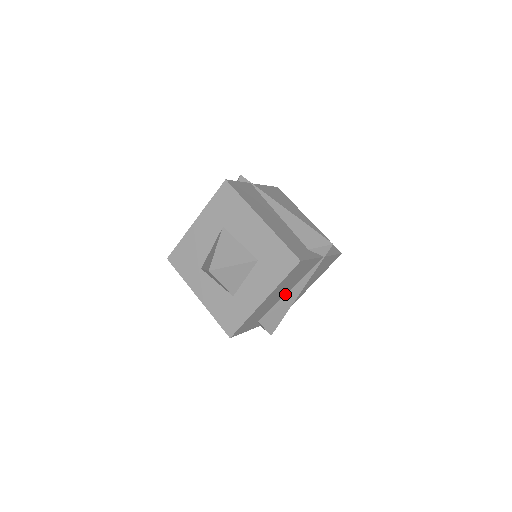
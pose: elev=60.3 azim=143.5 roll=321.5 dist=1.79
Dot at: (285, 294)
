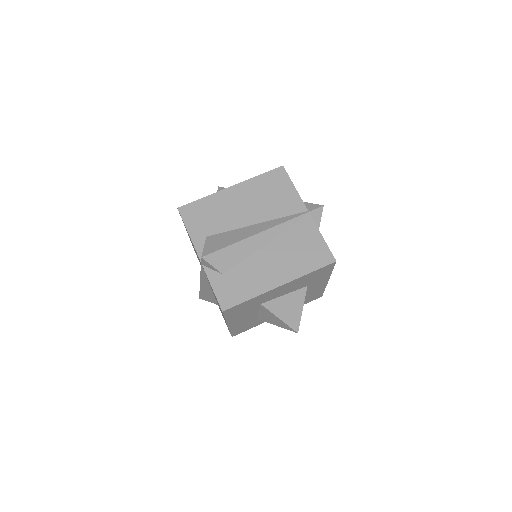
Dot at: (251, 226)
